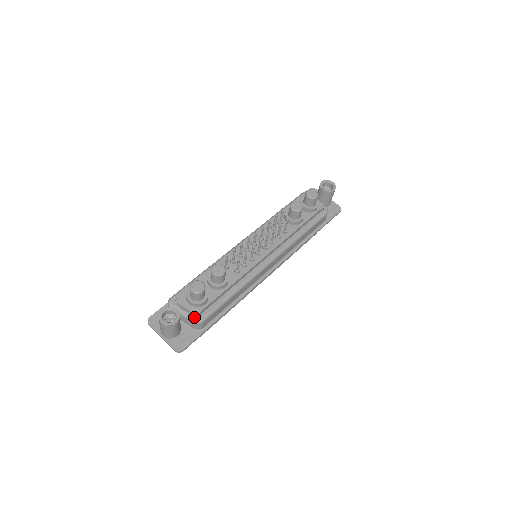
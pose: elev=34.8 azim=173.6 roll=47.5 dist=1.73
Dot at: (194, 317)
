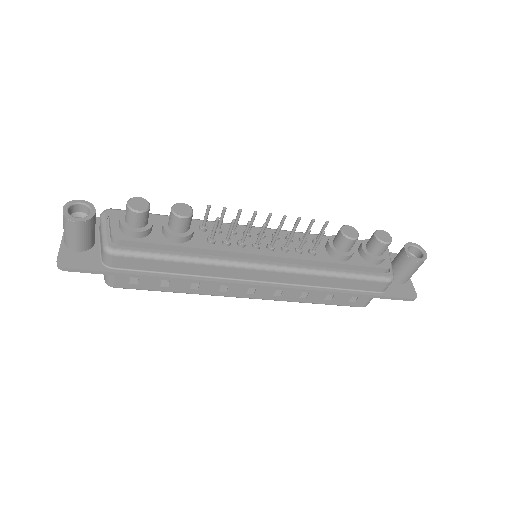
Dot at: (109, 241)
